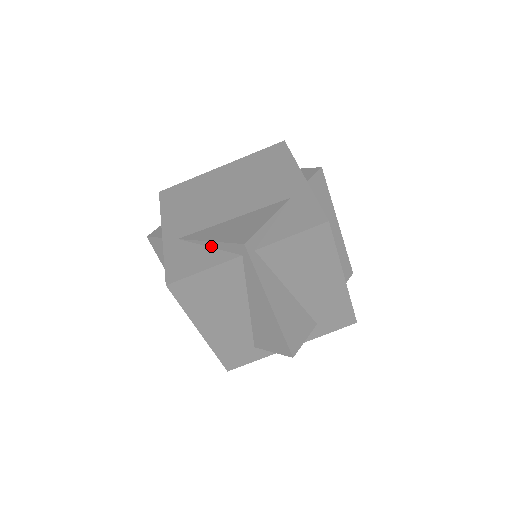
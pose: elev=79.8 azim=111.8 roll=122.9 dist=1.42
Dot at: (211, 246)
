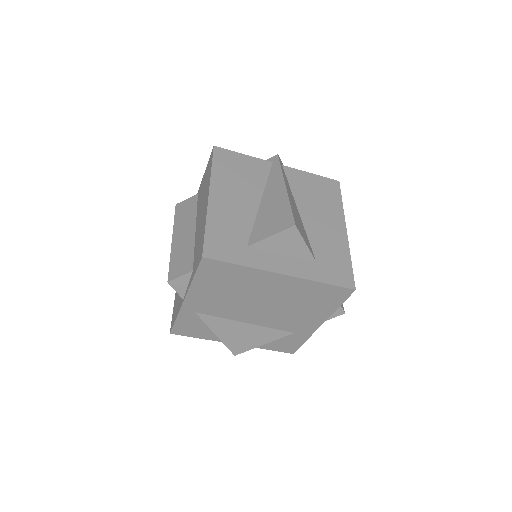
Dot at: occluded
